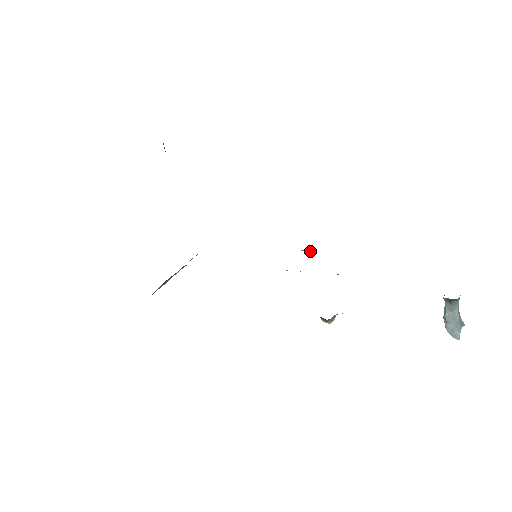
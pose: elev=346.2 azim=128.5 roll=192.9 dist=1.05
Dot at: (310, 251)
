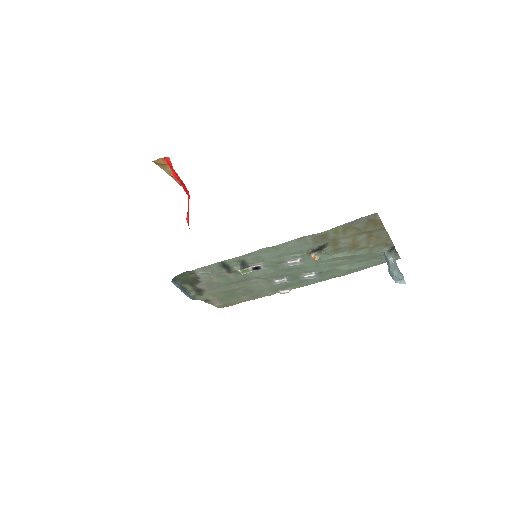
Dot at: (286, 292)
